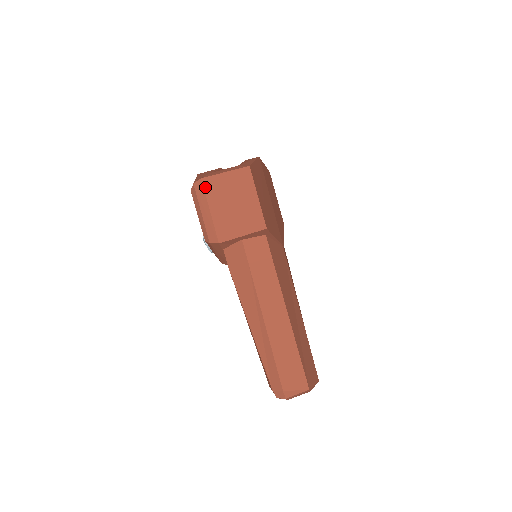
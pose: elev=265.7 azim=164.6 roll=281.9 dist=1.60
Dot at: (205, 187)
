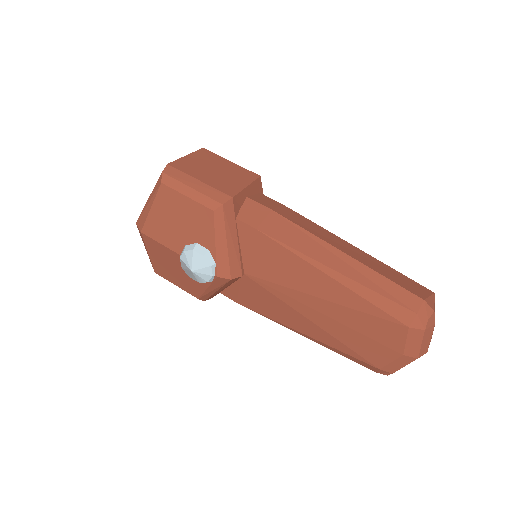
Dot at: (177, 168)
